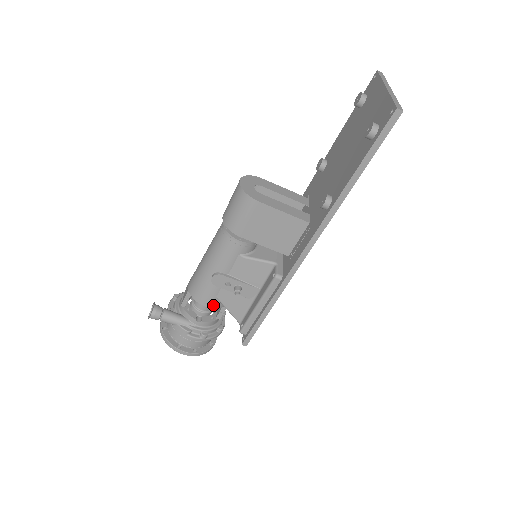
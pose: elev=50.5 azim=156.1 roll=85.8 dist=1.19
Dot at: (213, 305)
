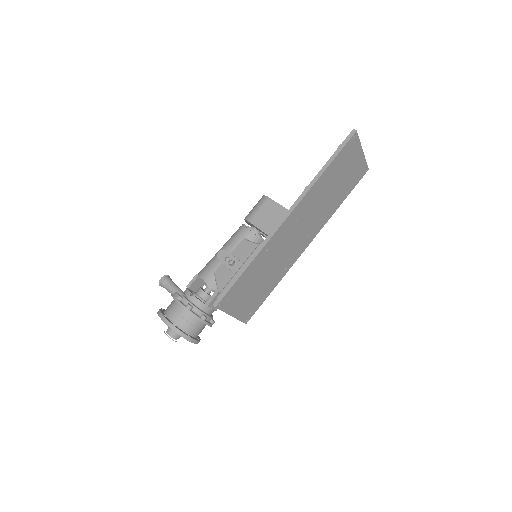
Dot at: (209, 280)
